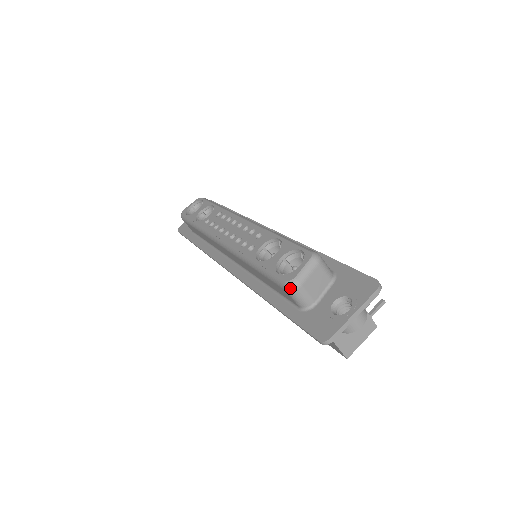
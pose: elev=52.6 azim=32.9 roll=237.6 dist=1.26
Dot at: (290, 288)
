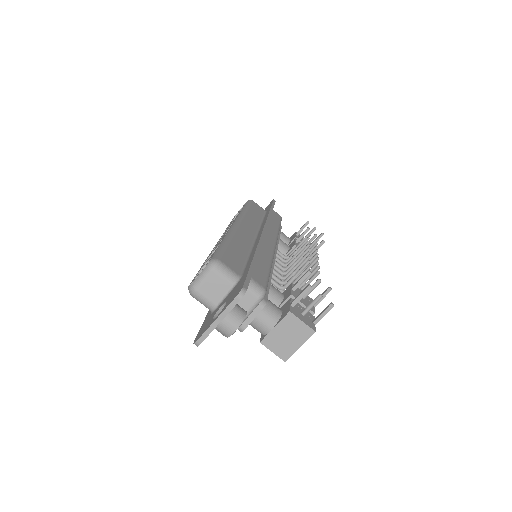
Dot at: occluded
